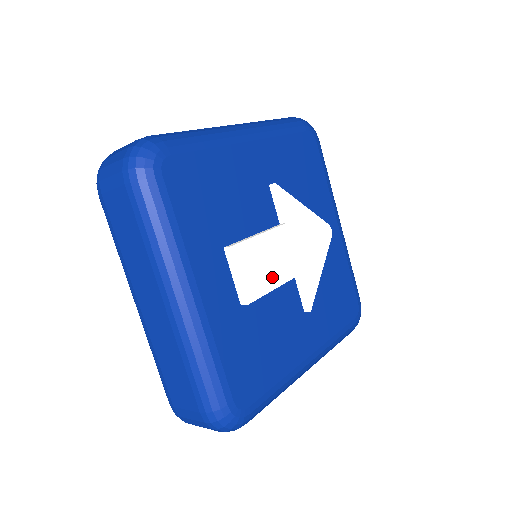
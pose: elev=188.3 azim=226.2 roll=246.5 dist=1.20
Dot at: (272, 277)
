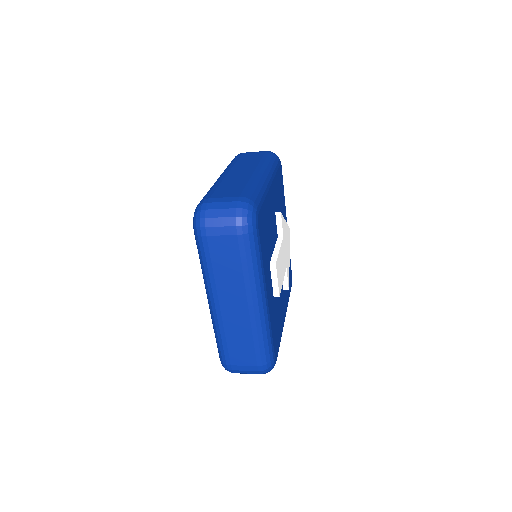
Dot at: (282, 275)
